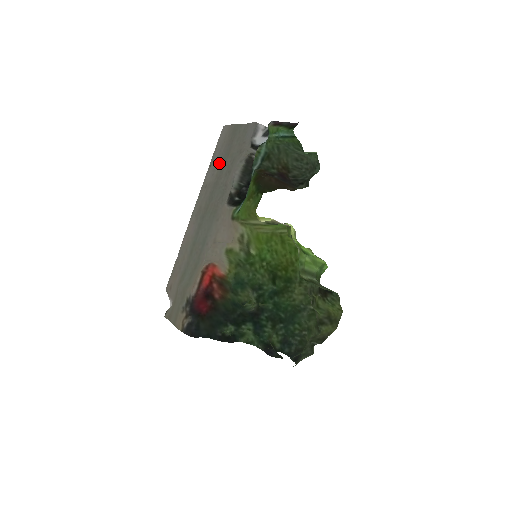
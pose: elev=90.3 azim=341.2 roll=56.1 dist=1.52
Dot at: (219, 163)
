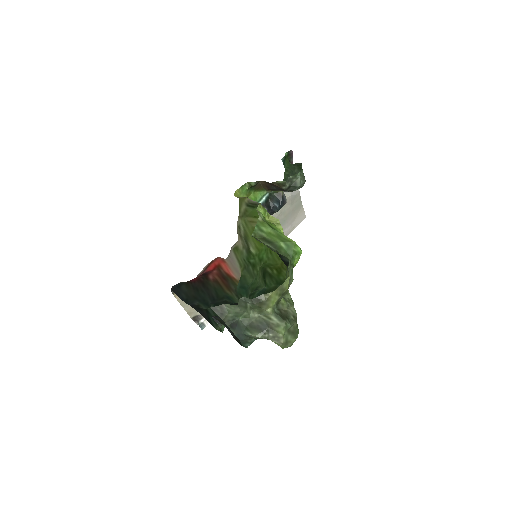
Dot at: (282, 227)
